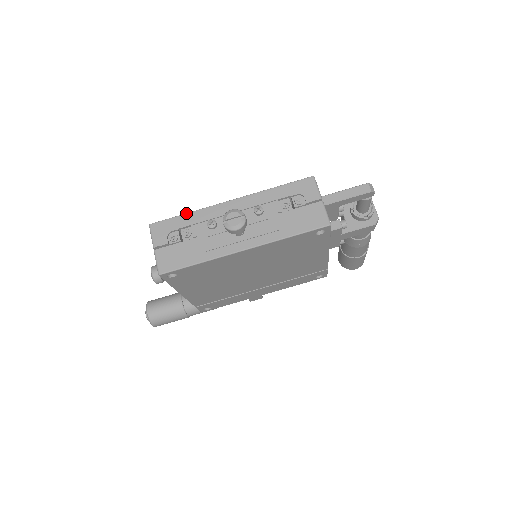
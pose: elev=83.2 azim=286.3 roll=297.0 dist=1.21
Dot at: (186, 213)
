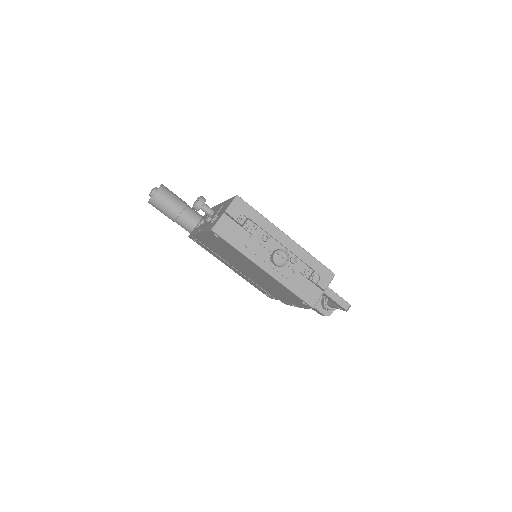
Dot at: (261, 214)
